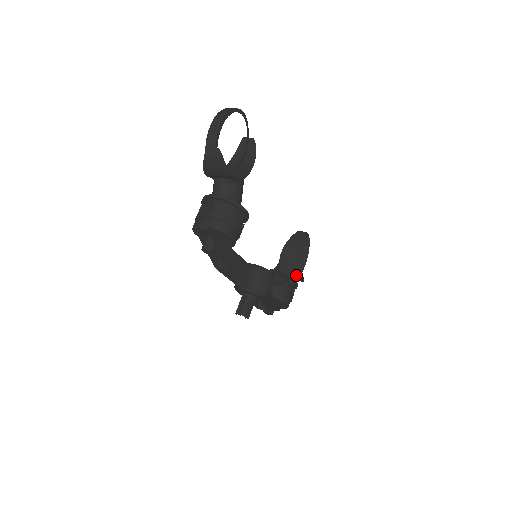
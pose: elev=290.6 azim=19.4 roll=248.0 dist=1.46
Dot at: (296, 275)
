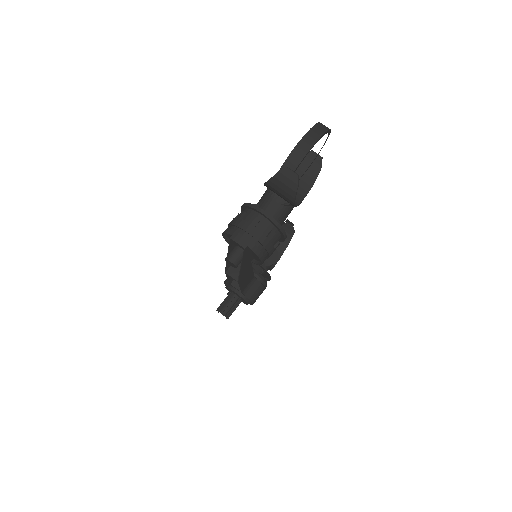
Dot at: (269, 264)
